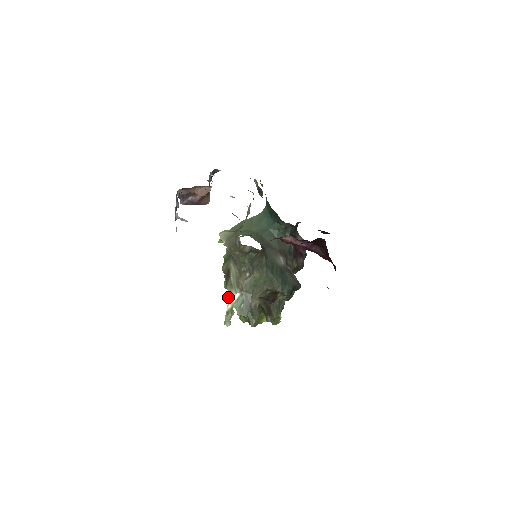
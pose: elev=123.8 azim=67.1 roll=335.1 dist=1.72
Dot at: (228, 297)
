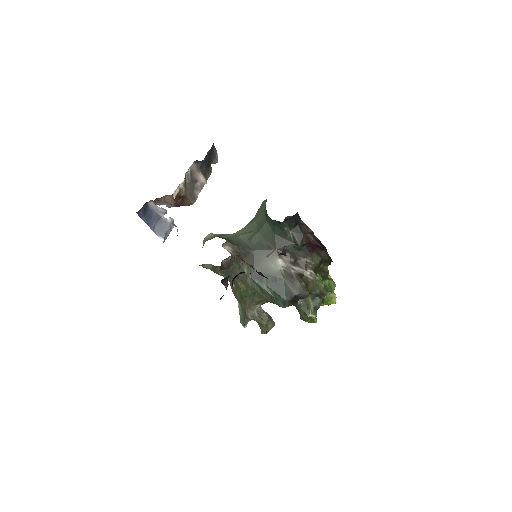
Dot at: occluded
